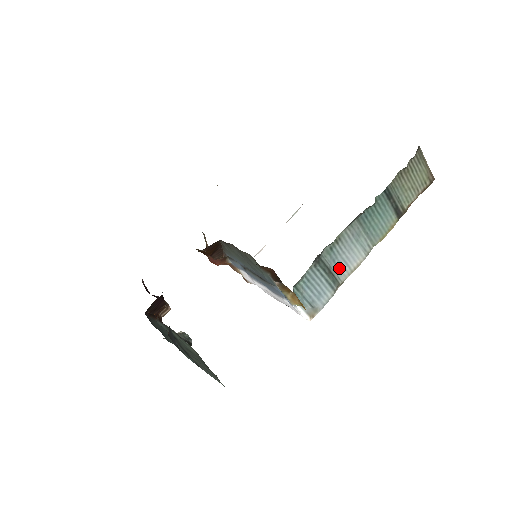
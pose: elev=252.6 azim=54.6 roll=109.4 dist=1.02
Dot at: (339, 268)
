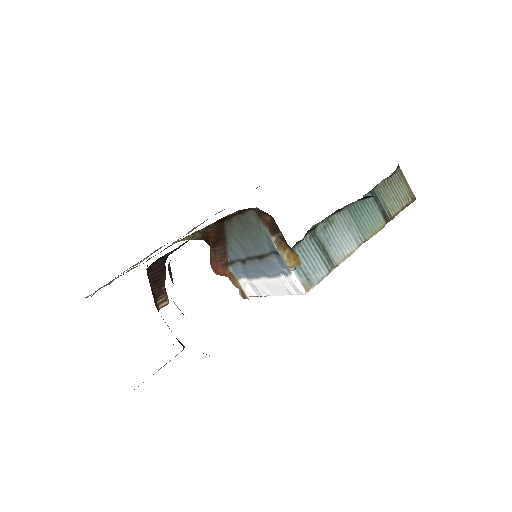
Dot at: (333, 250)
